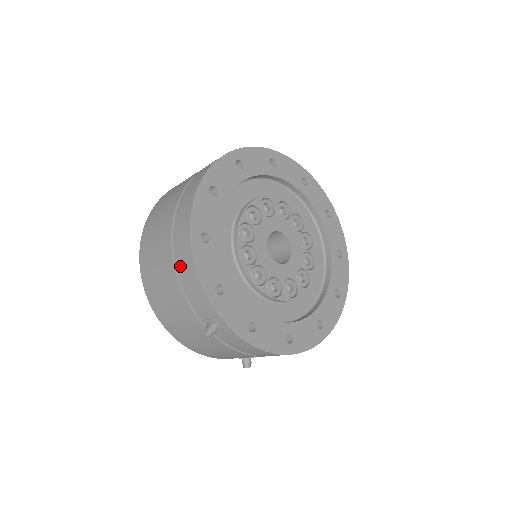
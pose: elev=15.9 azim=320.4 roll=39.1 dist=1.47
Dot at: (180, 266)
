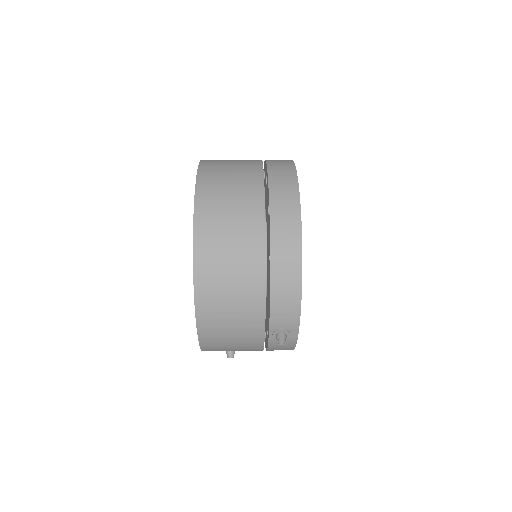
Dot at: (278, 282)
